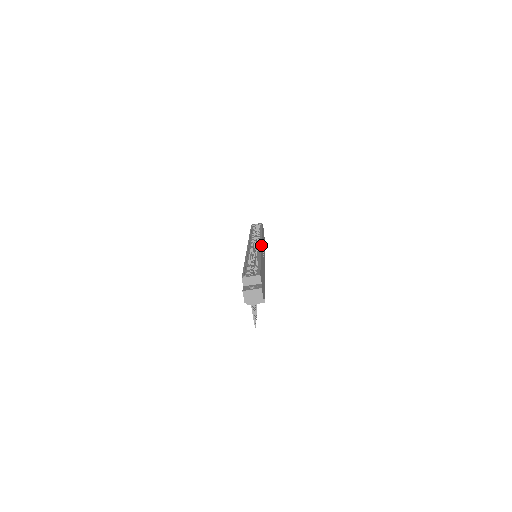
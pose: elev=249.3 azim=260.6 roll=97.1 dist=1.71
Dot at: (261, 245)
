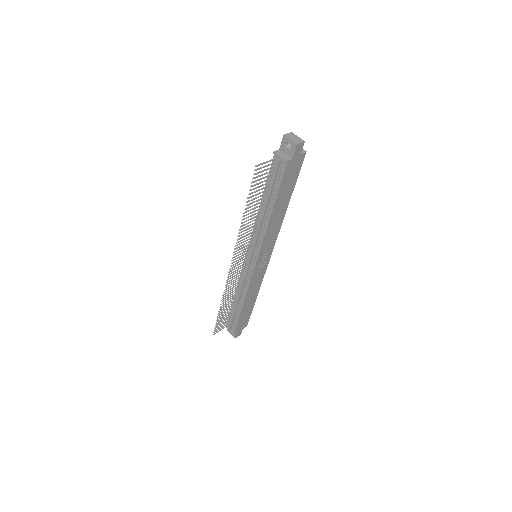
Dot at: occluded
